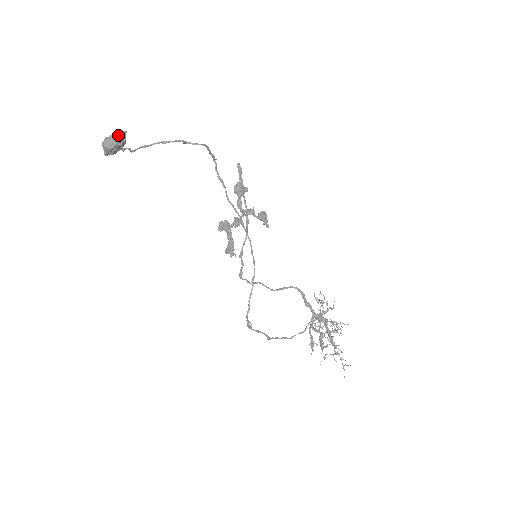
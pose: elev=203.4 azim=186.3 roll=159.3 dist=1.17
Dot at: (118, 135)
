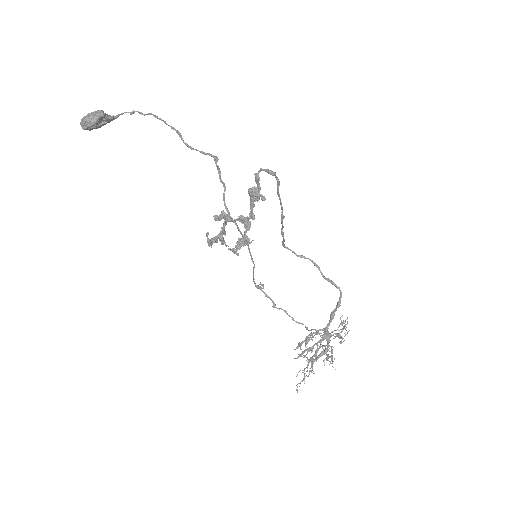
Dot at: (87, 121)
